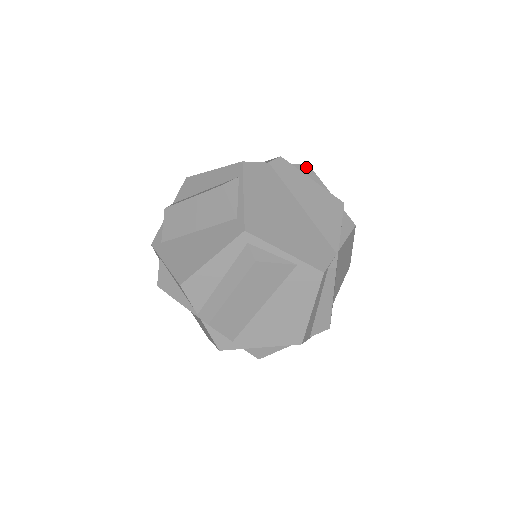
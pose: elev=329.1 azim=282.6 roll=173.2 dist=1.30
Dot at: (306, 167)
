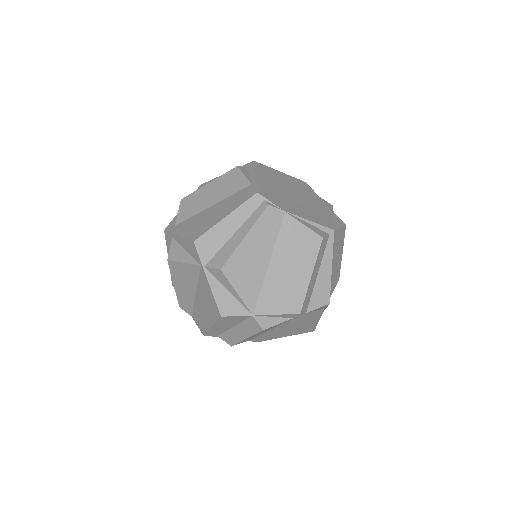
Dot at: (342, 222)
